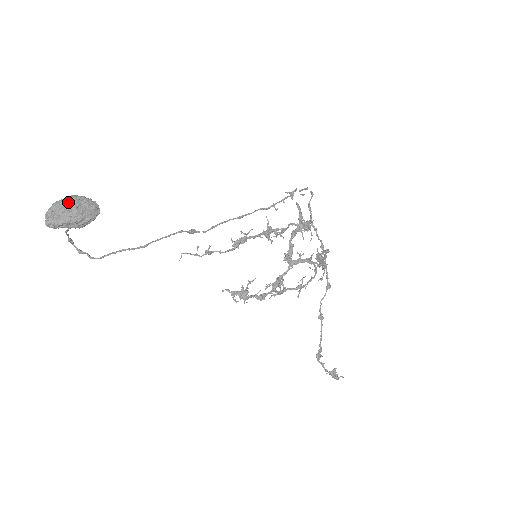
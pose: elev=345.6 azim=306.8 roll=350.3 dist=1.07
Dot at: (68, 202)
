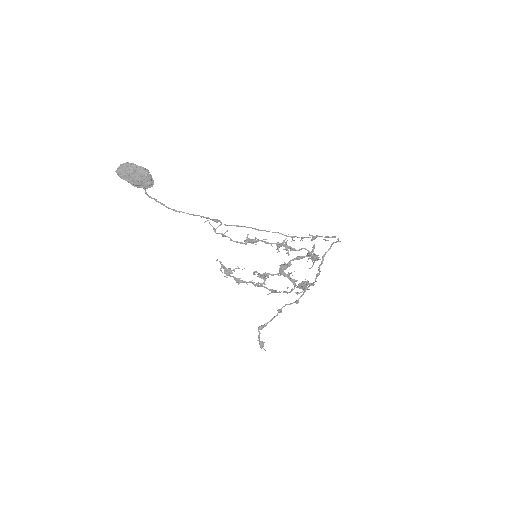
Dot at: (136, 170)
